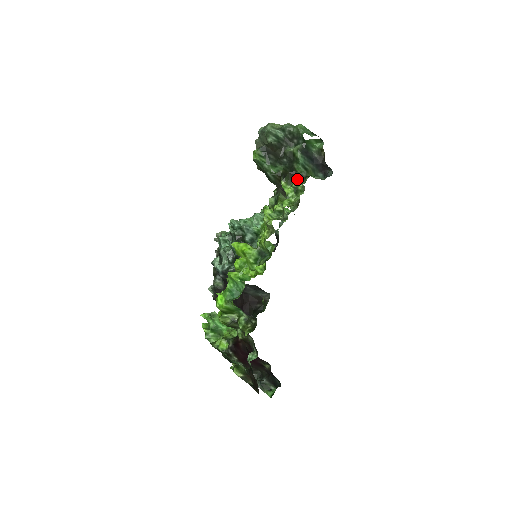
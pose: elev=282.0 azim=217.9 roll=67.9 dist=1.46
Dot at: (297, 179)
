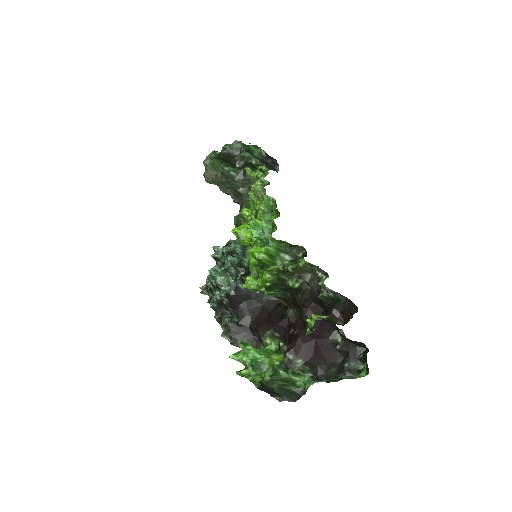
Dot at: occluded
